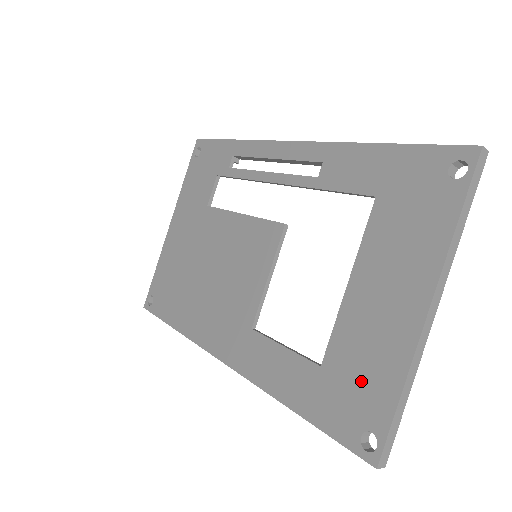
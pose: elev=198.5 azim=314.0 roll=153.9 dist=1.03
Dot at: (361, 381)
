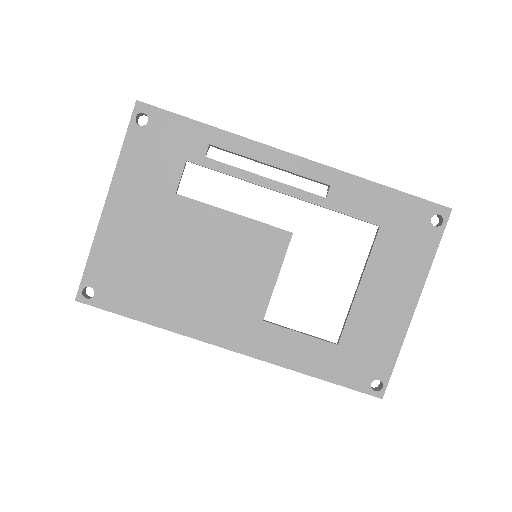
Dot at: (371, 351)
